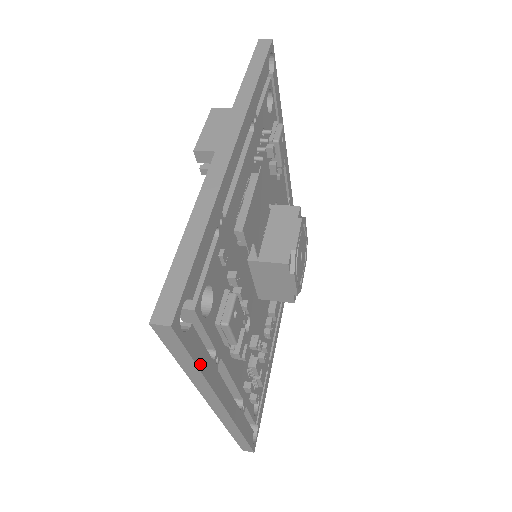
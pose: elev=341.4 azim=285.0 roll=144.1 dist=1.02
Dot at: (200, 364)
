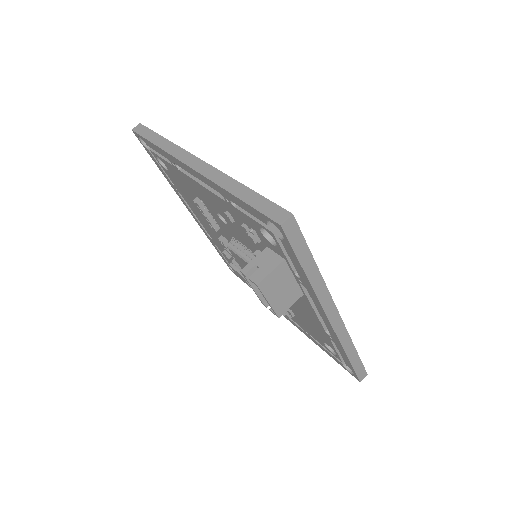
Dot at: occluded
